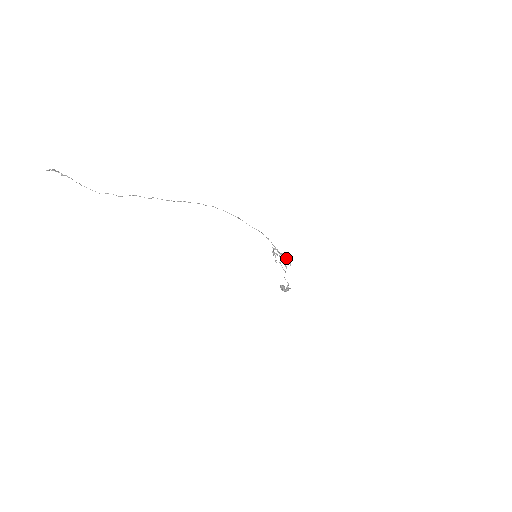
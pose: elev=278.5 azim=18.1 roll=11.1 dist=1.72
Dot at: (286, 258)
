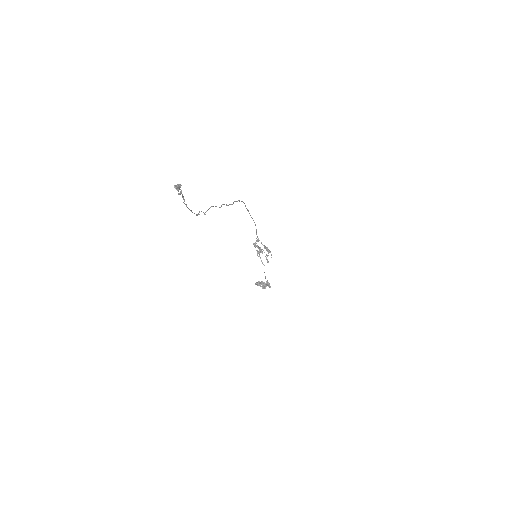
Dot at: (270, 251)
